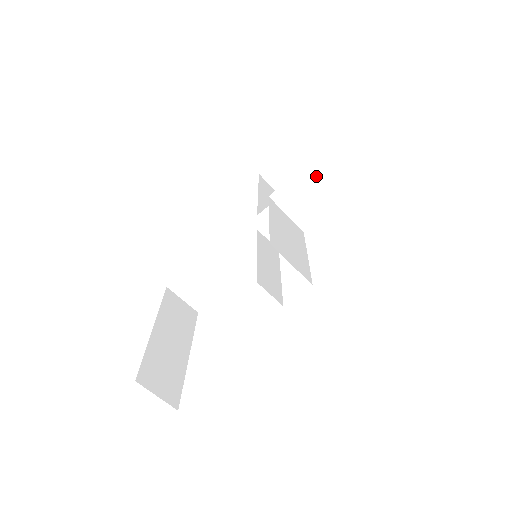
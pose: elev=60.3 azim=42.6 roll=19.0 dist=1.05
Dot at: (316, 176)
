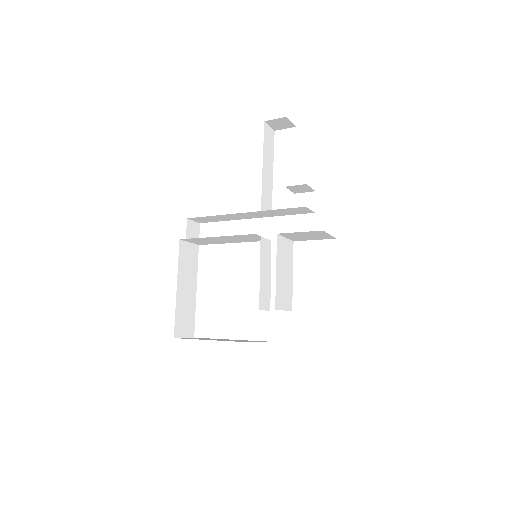
Dot at: (317, 233)
